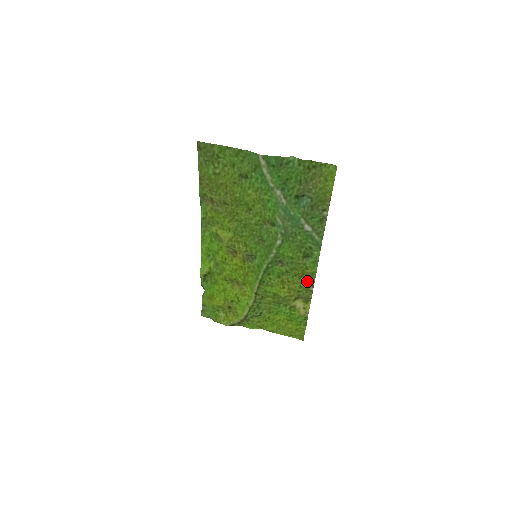
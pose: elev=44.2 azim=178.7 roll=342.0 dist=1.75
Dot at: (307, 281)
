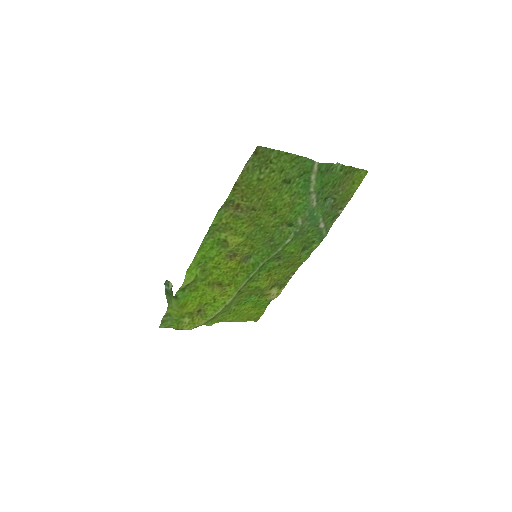
Dot at: (291, 270)
